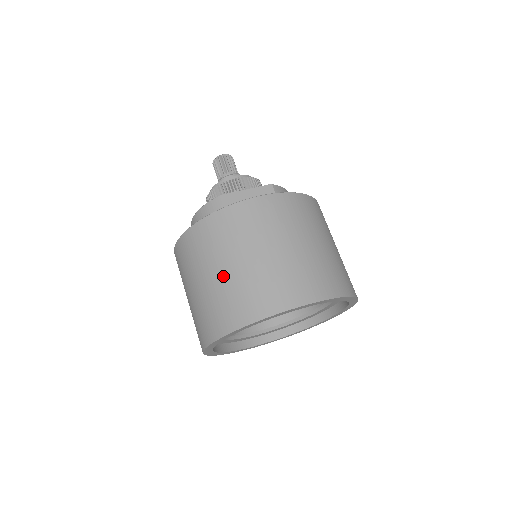
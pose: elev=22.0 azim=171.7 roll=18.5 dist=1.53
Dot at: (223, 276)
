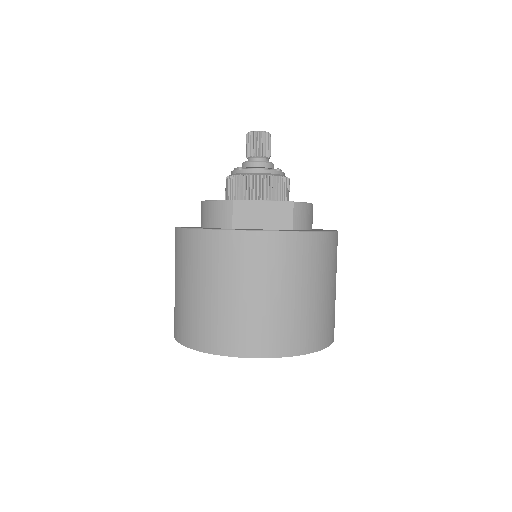
Dot at: (205, 298)
